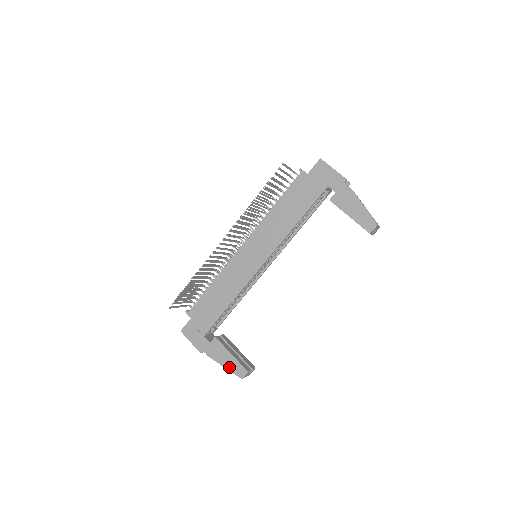
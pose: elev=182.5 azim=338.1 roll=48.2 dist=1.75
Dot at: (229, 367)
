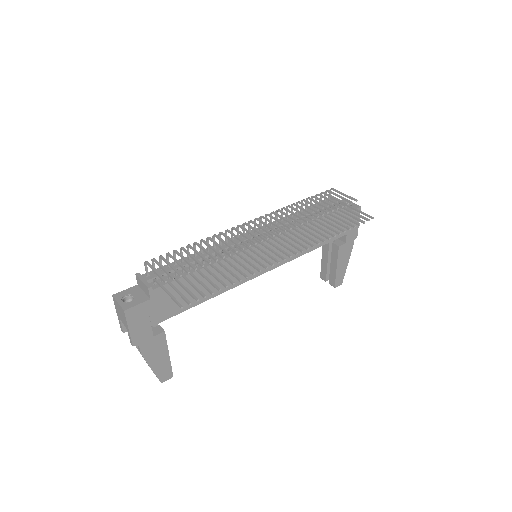
Dot at: (157, 369)
